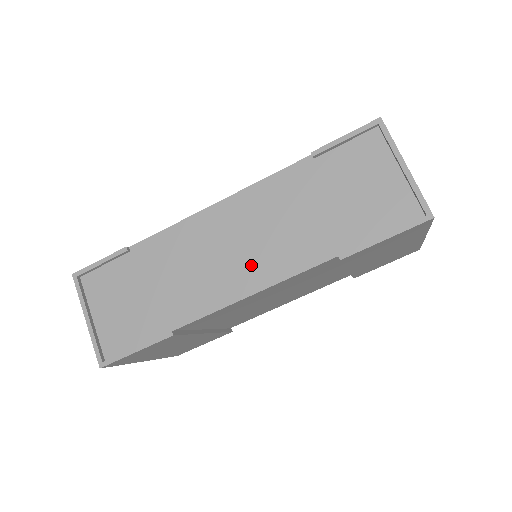
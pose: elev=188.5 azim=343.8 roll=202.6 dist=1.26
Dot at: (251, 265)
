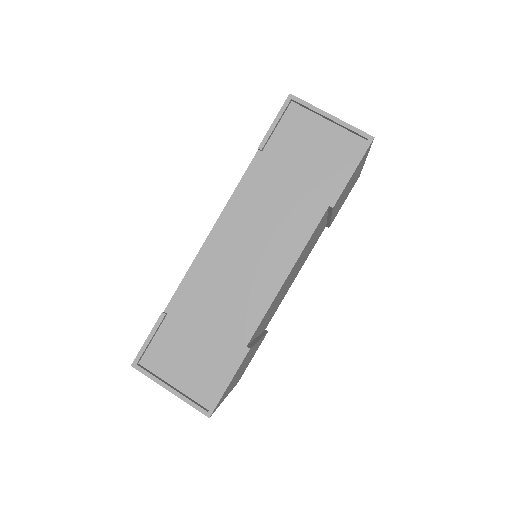
Dot at: (271, 256)
